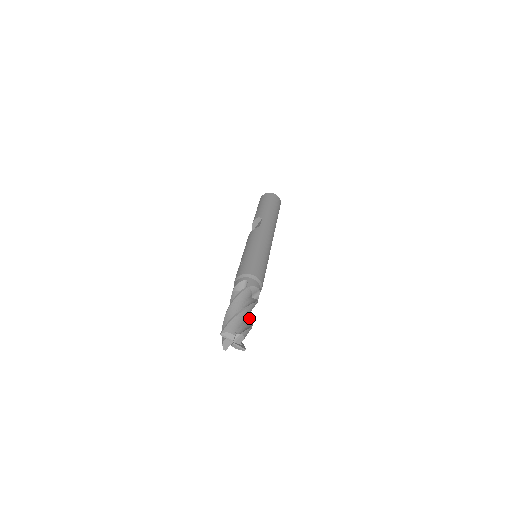
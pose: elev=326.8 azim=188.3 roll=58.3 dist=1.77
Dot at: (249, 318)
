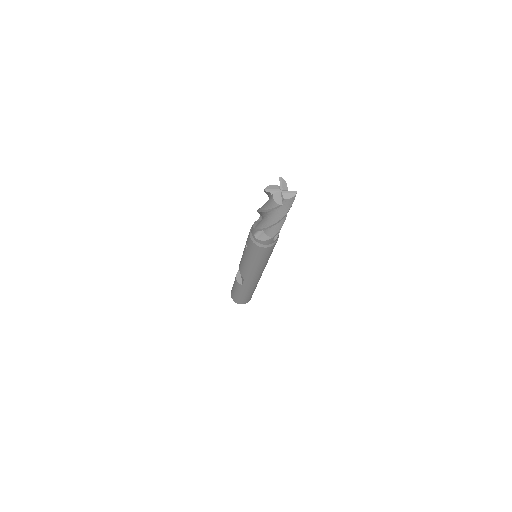
Dot at: occluded
